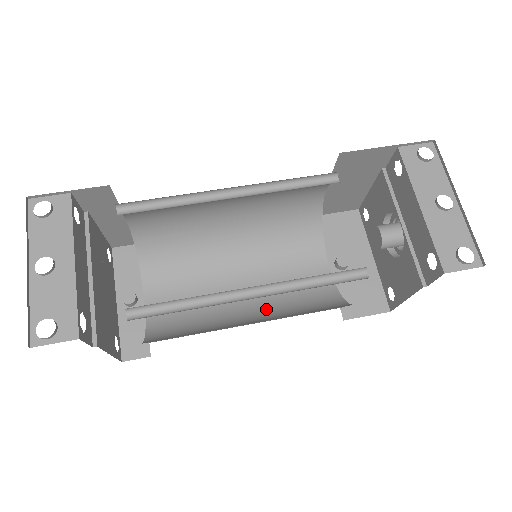
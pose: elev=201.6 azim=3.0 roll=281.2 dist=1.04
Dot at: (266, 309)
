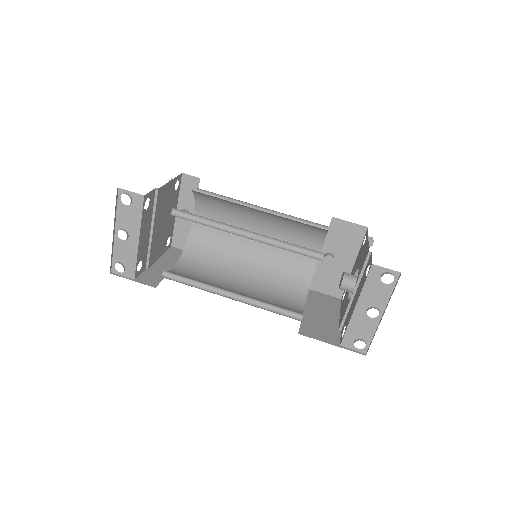
Dot at: (260, 266)
